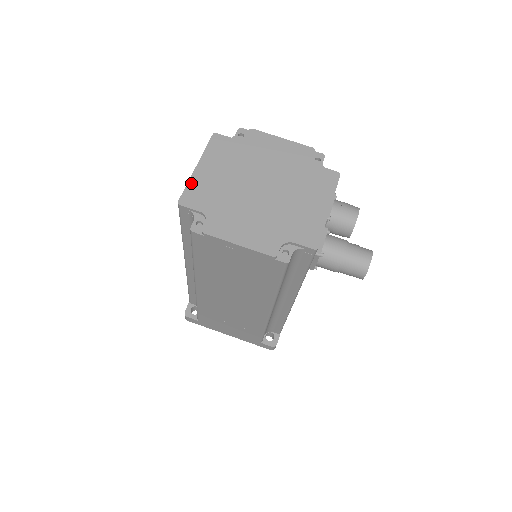
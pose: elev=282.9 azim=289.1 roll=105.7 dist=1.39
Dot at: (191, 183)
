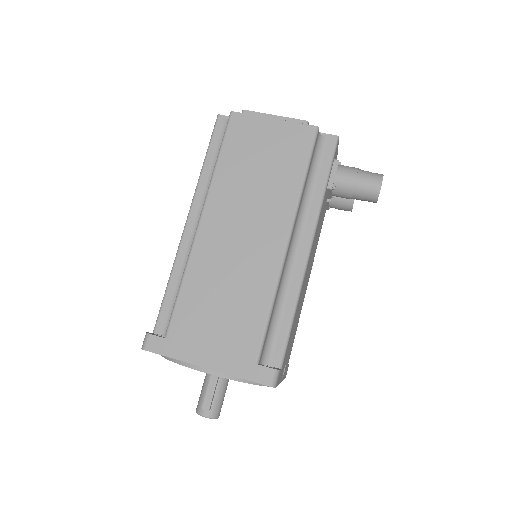
Dot at: occluded
